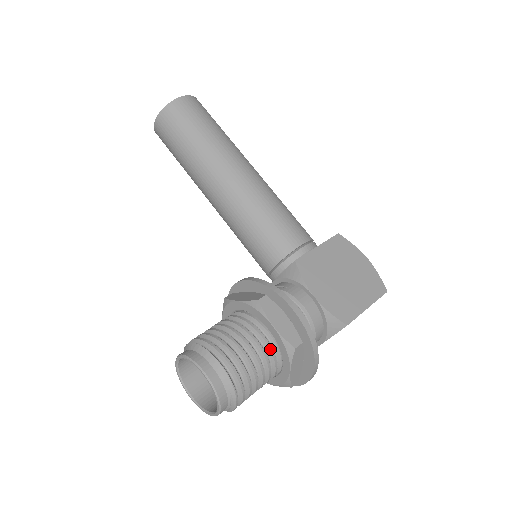
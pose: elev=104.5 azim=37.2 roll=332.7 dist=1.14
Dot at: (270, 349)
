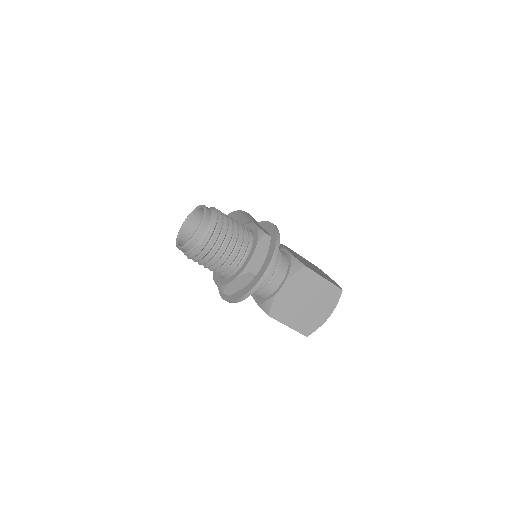
Dot at: (248, 233)
